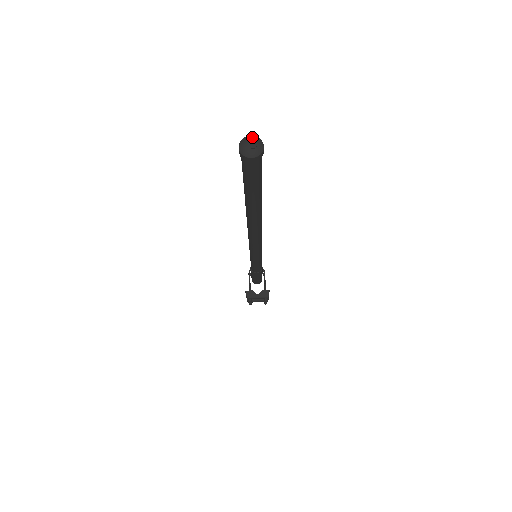
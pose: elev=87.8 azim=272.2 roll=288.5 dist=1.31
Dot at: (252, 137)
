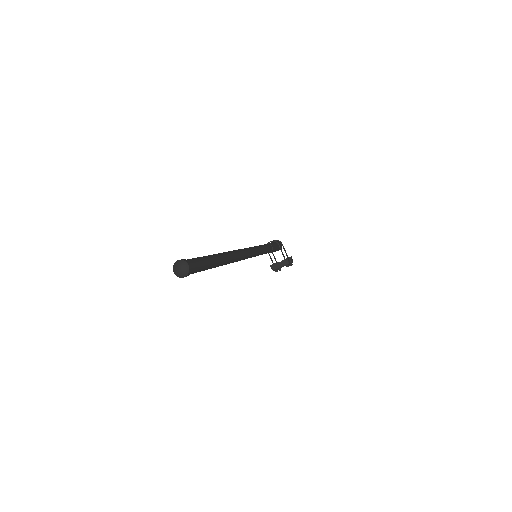
Dot at: (178, 262)
